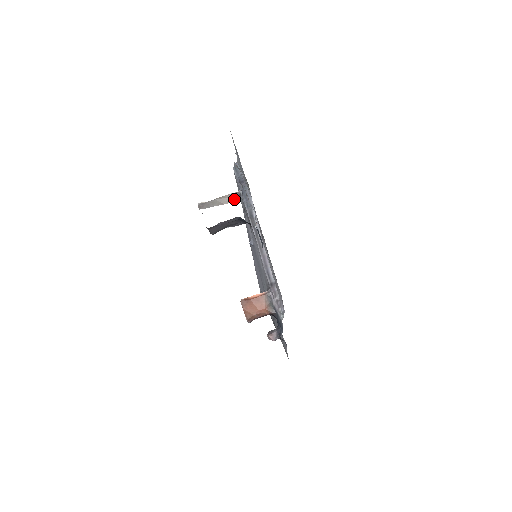
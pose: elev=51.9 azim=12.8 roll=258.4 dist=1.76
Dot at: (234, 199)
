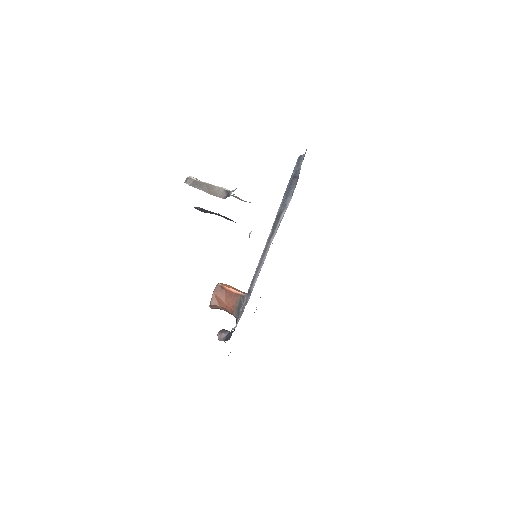
Dot at: (221, 195)
